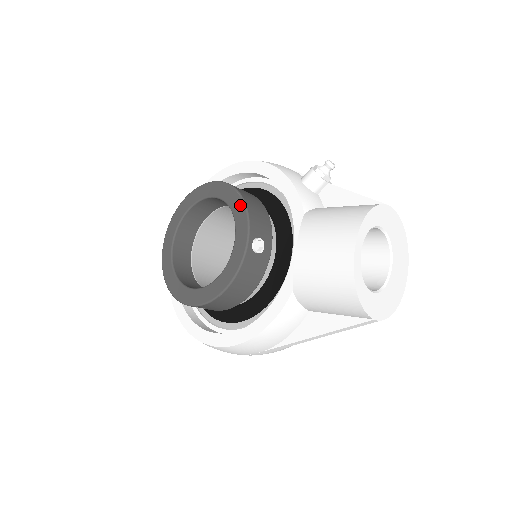
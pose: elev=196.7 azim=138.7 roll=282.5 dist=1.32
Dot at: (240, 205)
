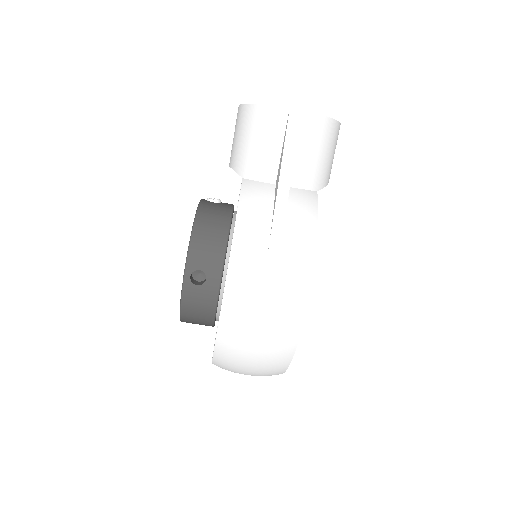
Dot at: occluded
